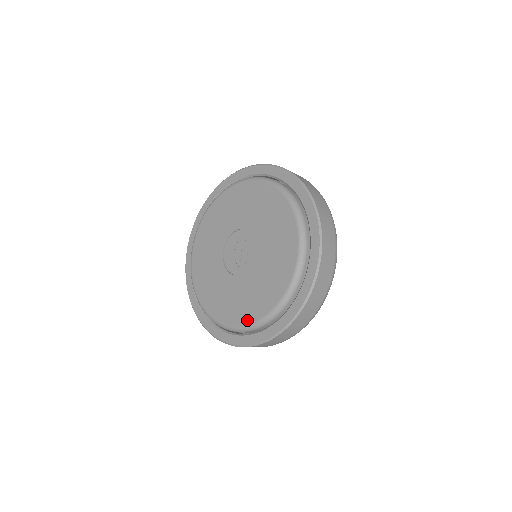
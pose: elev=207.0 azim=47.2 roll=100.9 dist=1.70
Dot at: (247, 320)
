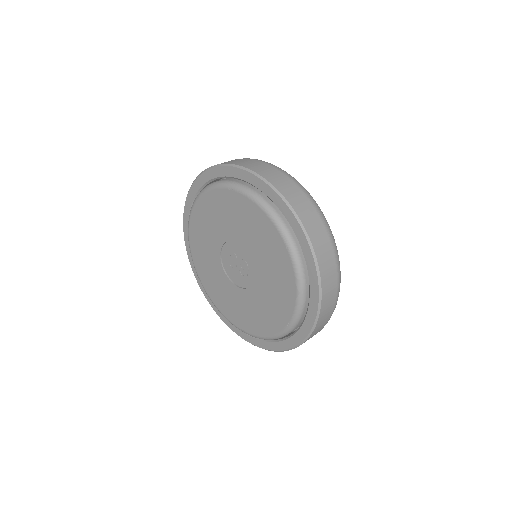
Dot at: (291, 305)
